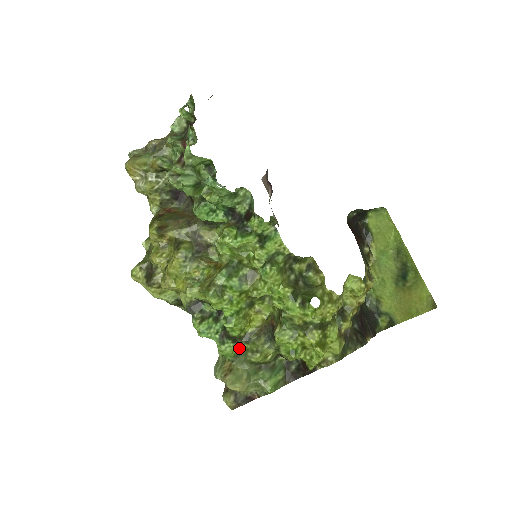
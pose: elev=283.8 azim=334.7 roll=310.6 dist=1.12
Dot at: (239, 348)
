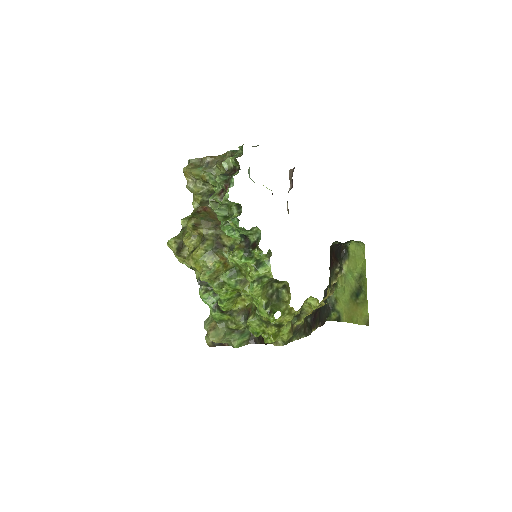
Dot at: (224, 317)
